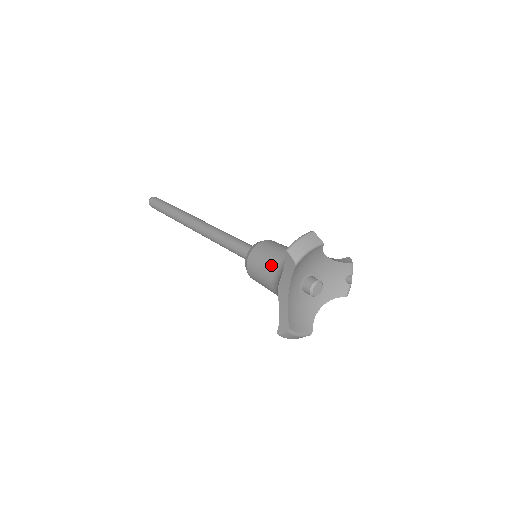
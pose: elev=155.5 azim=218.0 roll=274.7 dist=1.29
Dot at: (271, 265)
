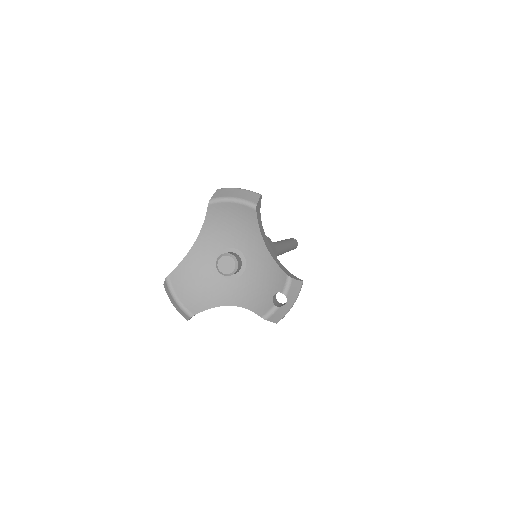
Dot at: occluded
